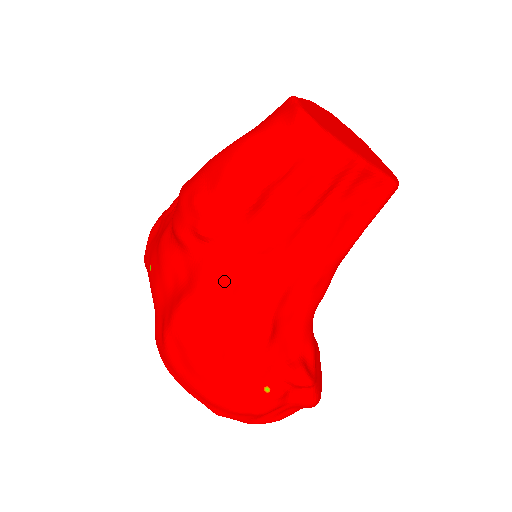
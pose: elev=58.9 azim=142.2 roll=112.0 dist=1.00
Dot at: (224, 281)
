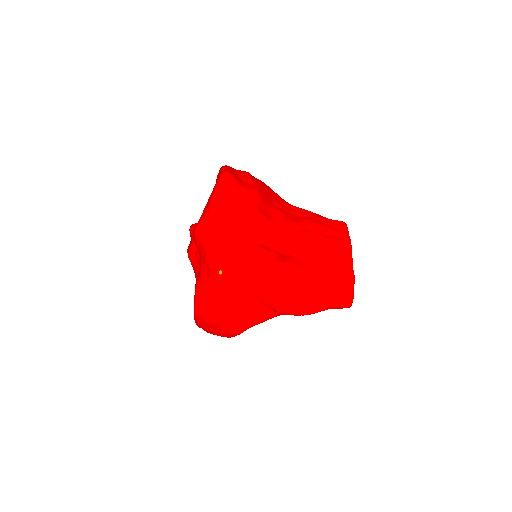
Dot at: occluded
